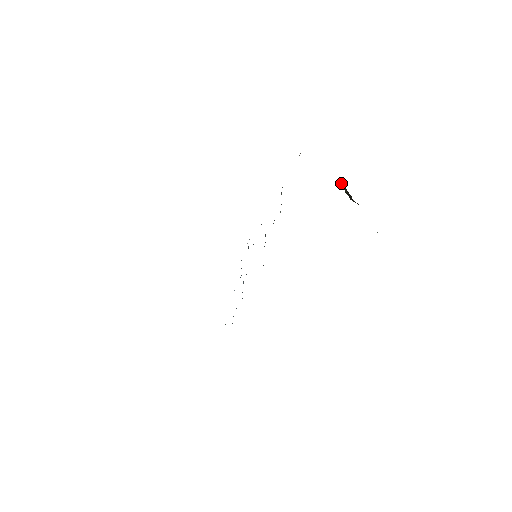
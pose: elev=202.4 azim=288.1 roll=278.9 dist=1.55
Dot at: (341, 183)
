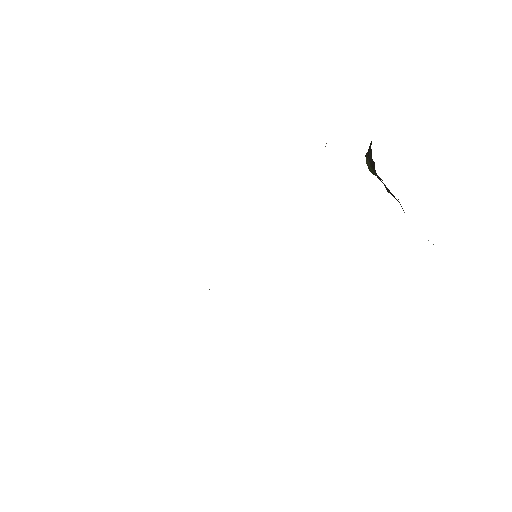
Dot at: (374, 171)
